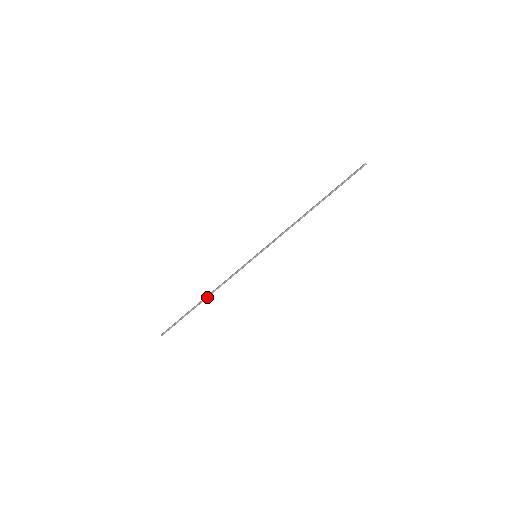
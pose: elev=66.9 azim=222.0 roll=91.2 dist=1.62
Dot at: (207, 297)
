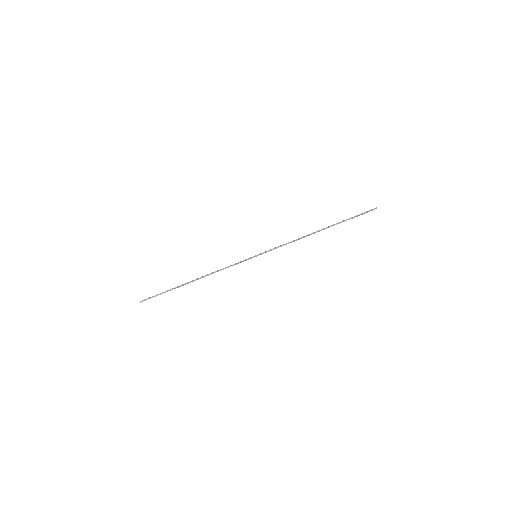
Dot at: (198, 279)
